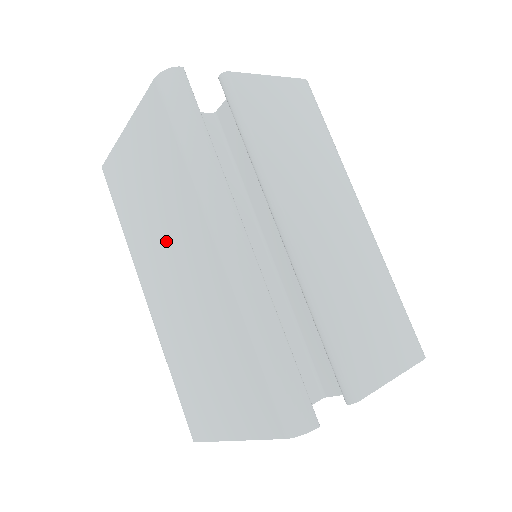
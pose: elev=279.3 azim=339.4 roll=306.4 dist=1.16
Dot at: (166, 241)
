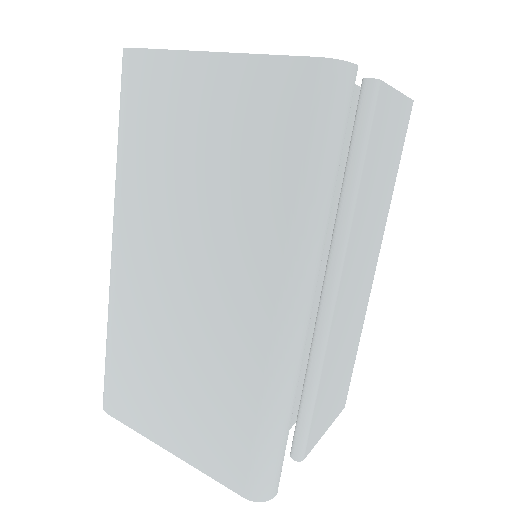
Dot at: (196, 235)
